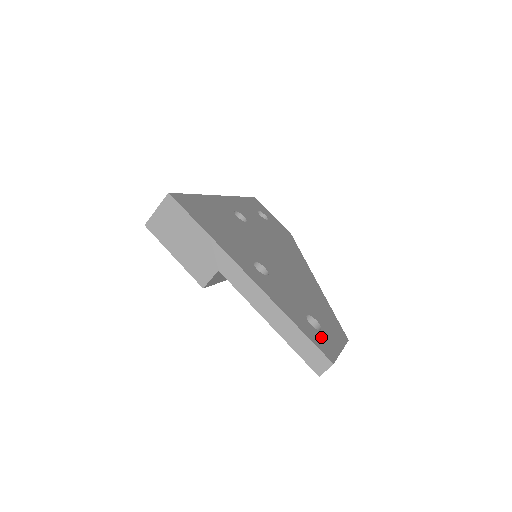
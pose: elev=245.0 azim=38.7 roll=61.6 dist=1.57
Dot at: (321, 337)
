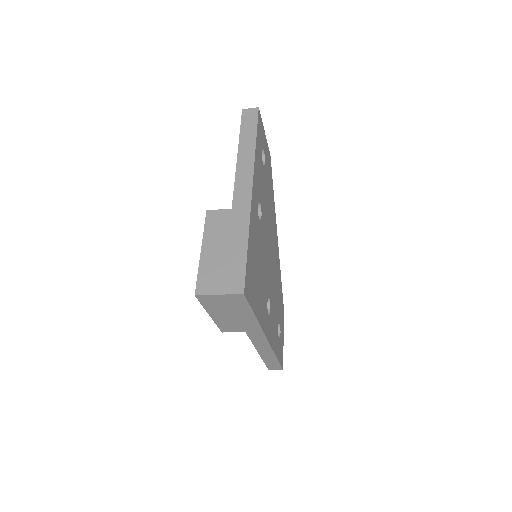
Dot at: occluded
